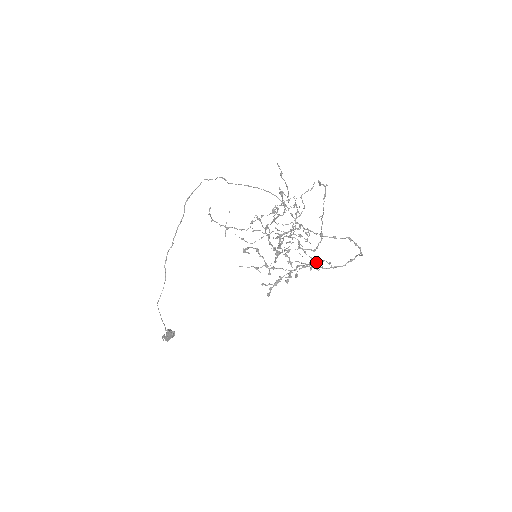
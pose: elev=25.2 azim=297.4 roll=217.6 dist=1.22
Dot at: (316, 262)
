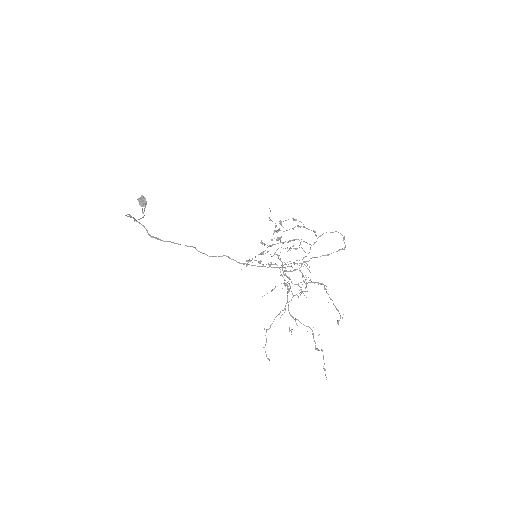
Dot at: occluded
